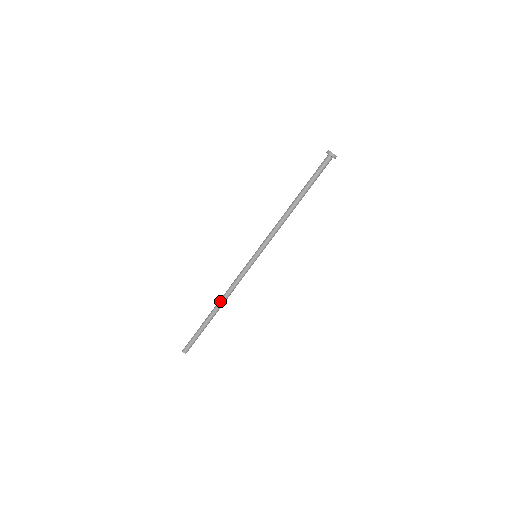
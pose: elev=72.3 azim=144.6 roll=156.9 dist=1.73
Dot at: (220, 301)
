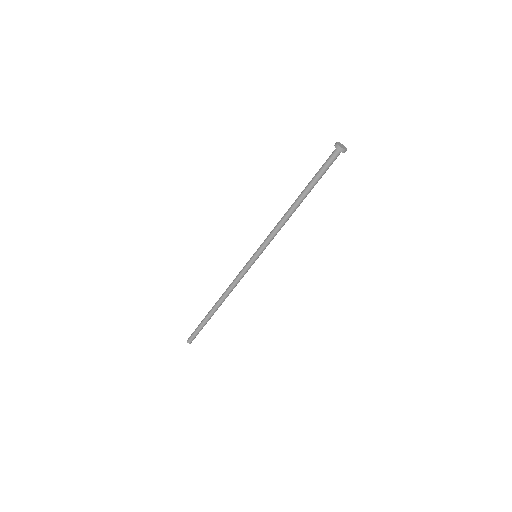
Dot at: (220, 297)
